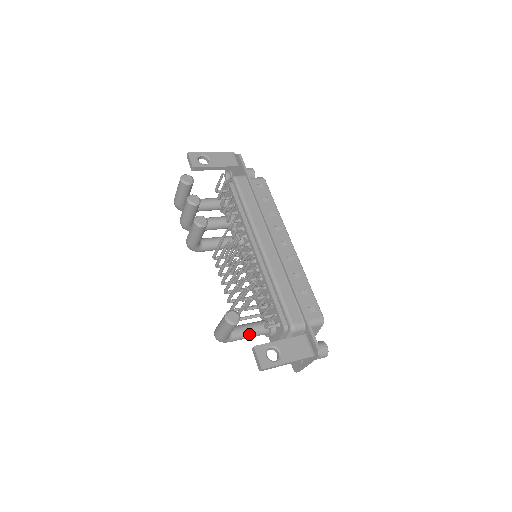
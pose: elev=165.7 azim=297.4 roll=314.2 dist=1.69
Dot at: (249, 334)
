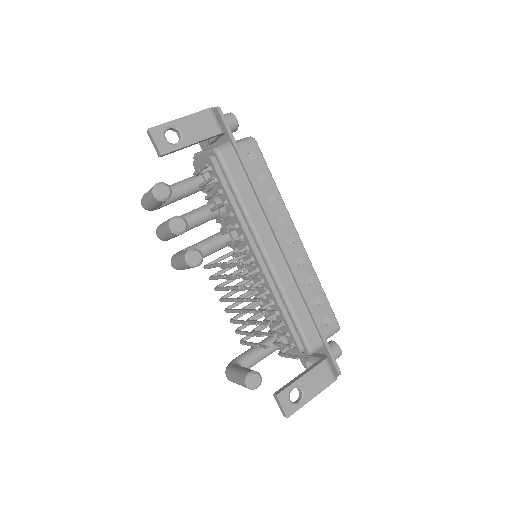
Dot at: (261, 359)
